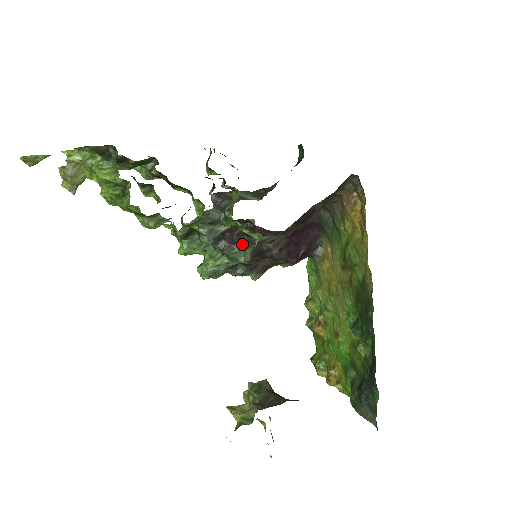
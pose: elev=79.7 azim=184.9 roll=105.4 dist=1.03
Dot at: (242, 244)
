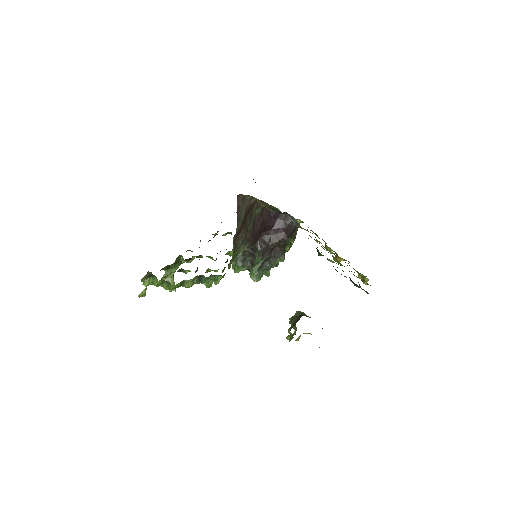
Dot at: (255, 253)
